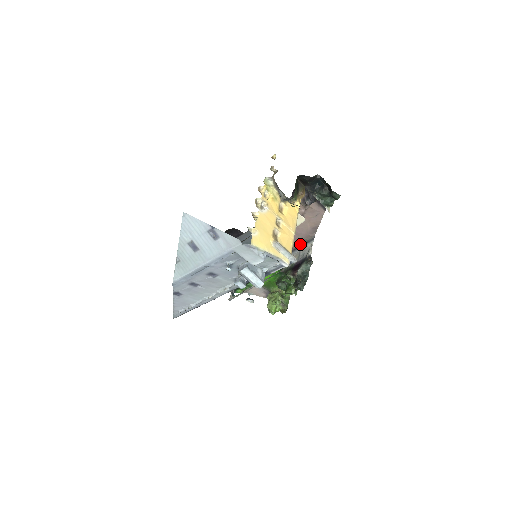
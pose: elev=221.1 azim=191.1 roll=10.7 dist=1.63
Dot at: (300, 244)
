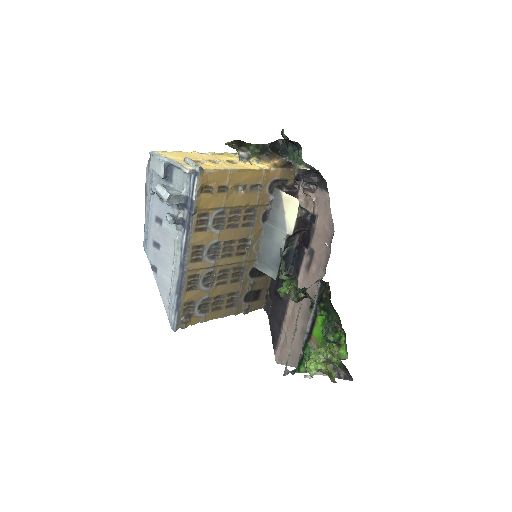
Dot at: occluded
